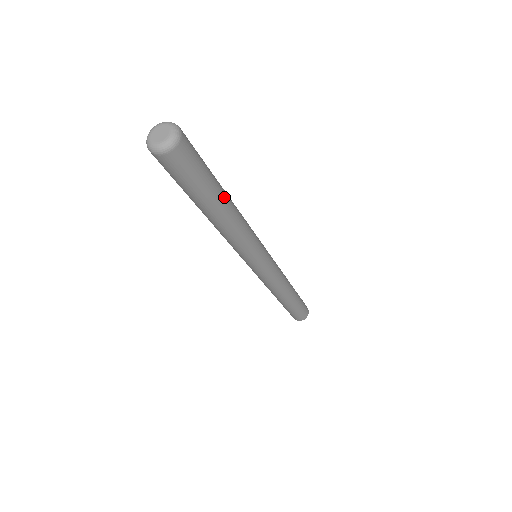
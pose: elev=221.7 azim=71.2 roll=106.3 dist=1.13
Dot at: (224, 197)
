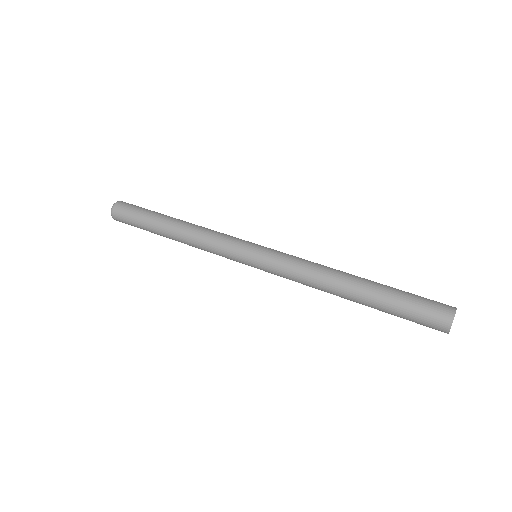
Dot at: (170, 217)
